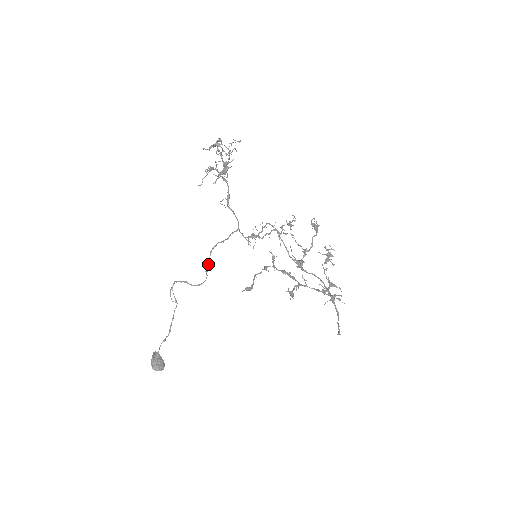
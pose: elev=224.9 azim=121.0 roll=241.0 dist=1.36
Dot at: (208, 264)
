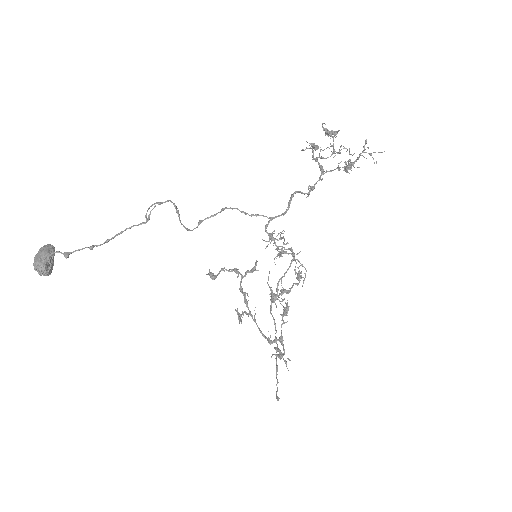
Dot at: (208, 217)
